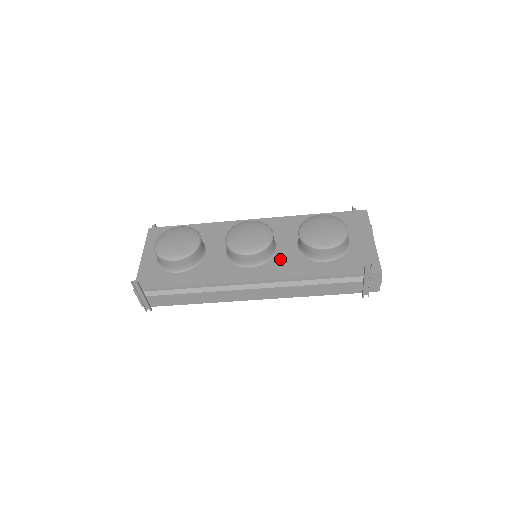
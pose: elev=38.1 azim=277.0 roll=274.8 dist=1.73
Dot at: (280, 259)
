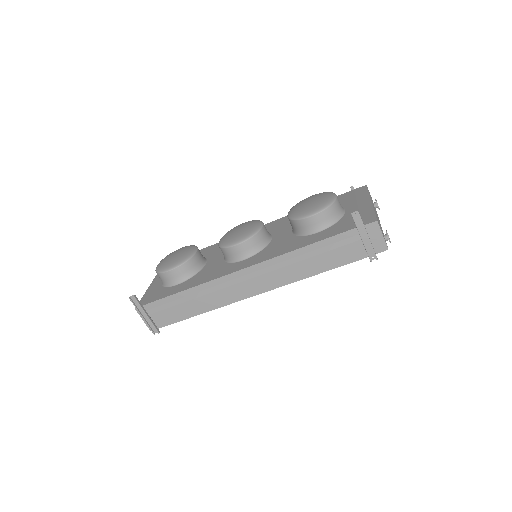
Dot at: (273, 245)
